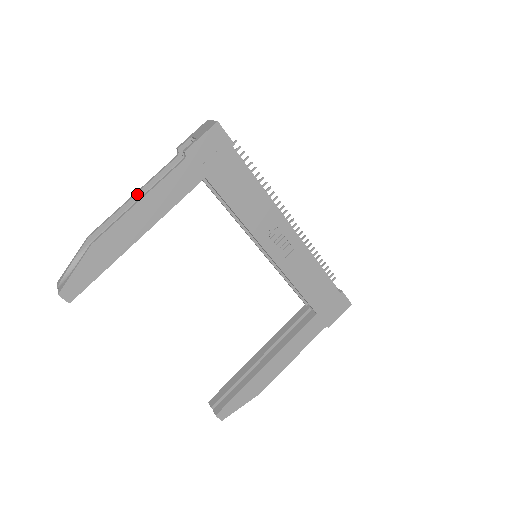
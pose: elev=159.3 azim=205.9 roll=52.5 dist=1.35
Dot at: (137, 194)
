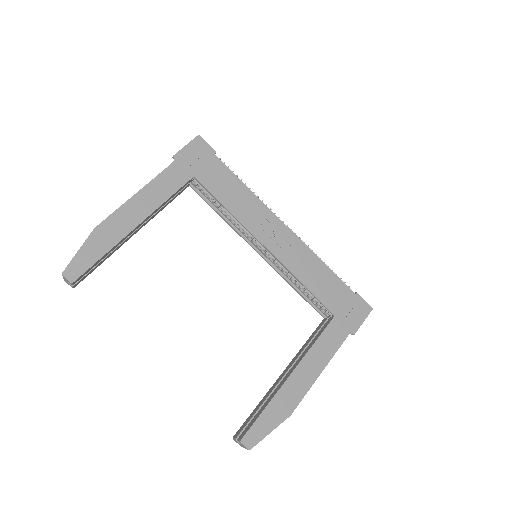
Dot at: occluded
